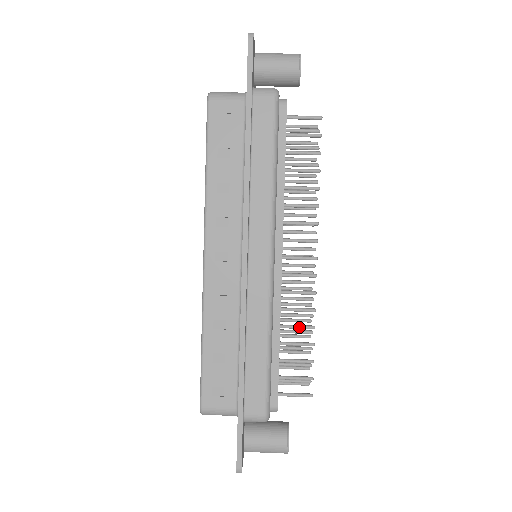
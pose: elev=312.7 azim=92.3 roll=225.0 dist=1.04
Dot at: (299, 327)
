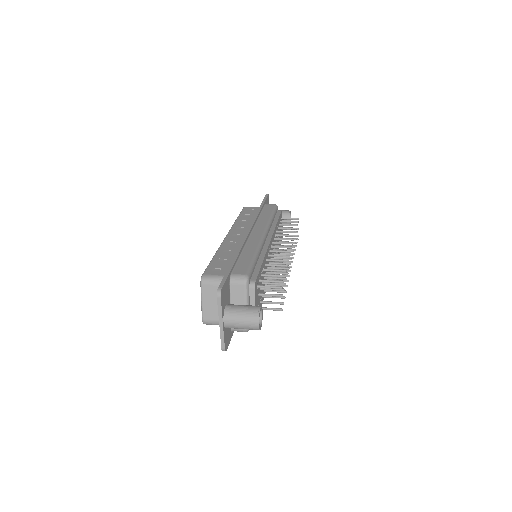
Dot at: (277, 264)
